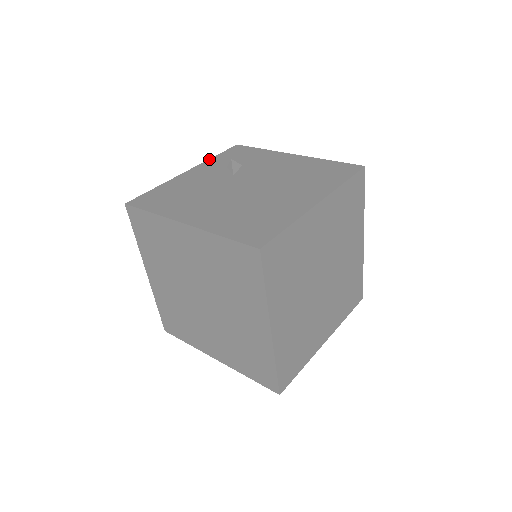
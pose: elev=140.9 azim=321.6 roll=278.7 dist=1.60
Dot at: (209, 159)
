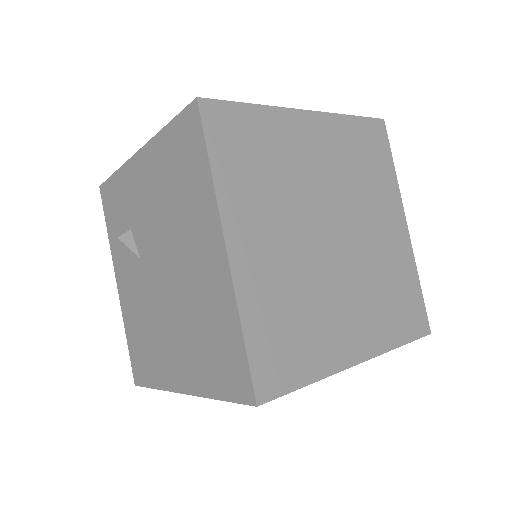
Dot at: occluded
